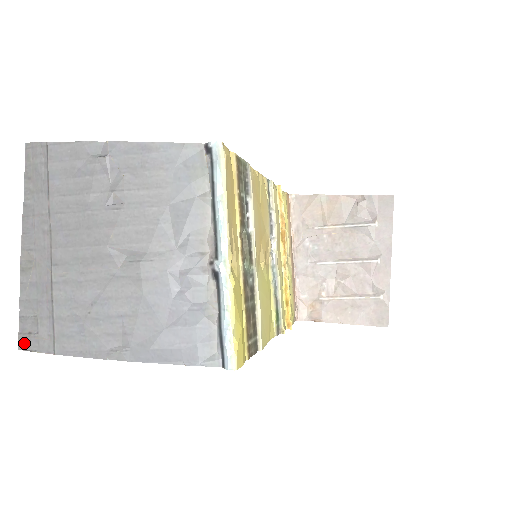
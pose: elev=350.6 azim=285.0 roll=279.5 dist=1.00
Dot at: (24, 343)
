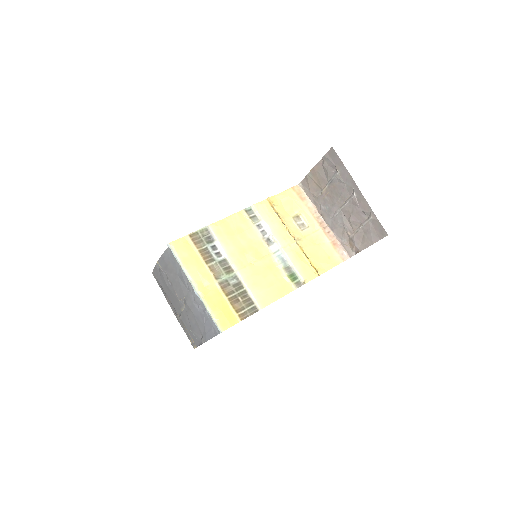
Dot at: (193, 346)
